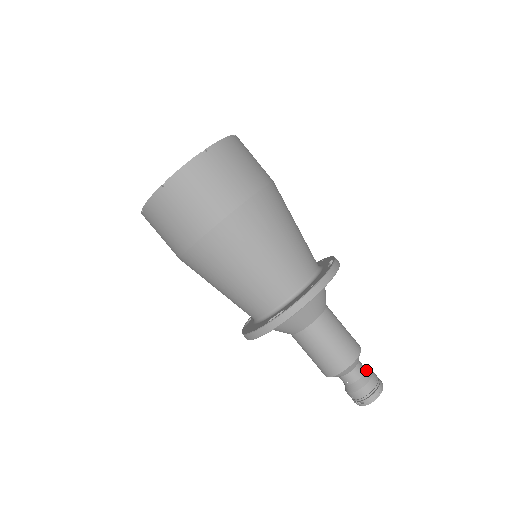
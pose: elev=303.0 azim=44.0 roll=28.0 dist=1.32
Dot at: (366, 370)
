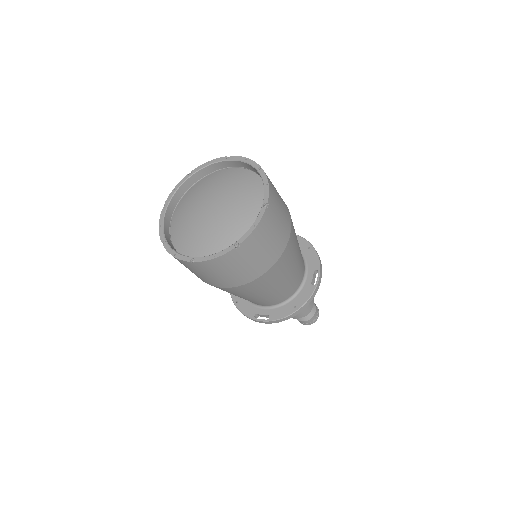
Dot at: (312, 310)
